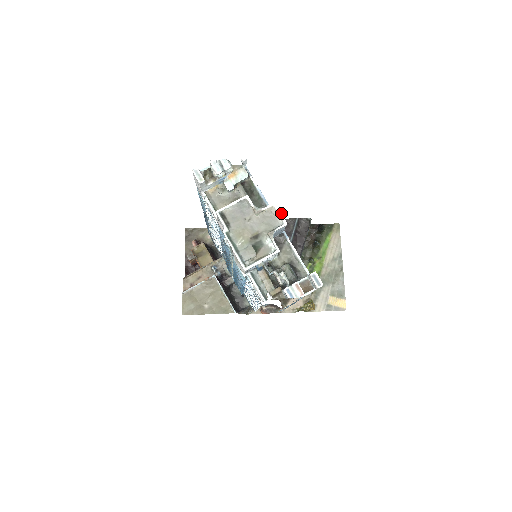
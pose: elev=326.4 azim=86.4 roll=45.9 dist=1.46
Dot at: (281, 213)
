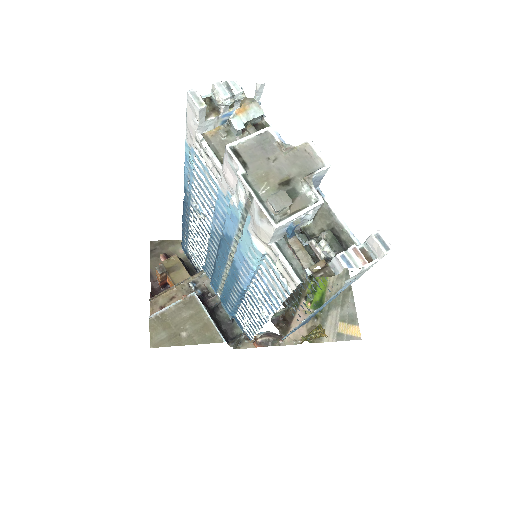
Dot at: (320, 151)
